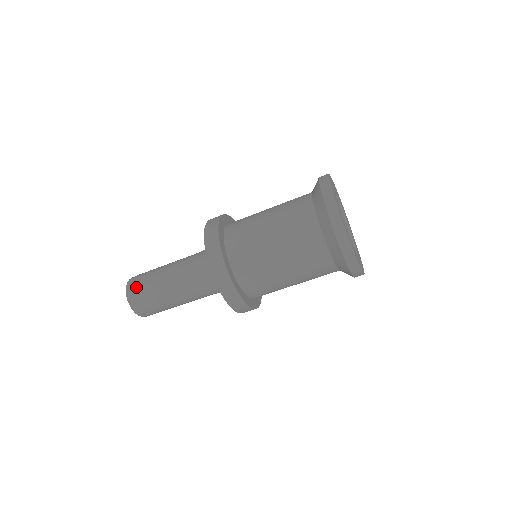
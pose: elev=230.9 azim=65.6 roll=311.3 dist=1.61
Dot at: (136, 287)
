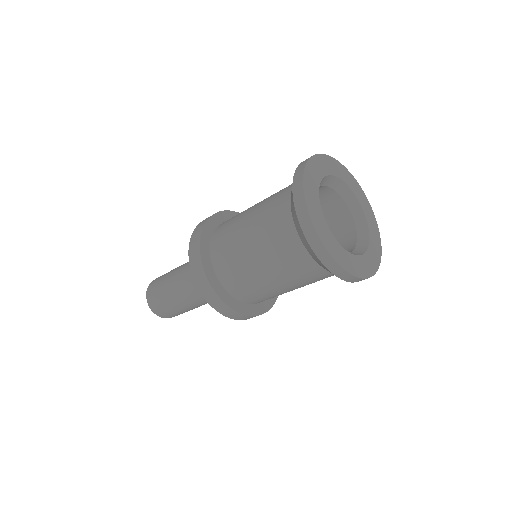
Dot at: (154, 301)
